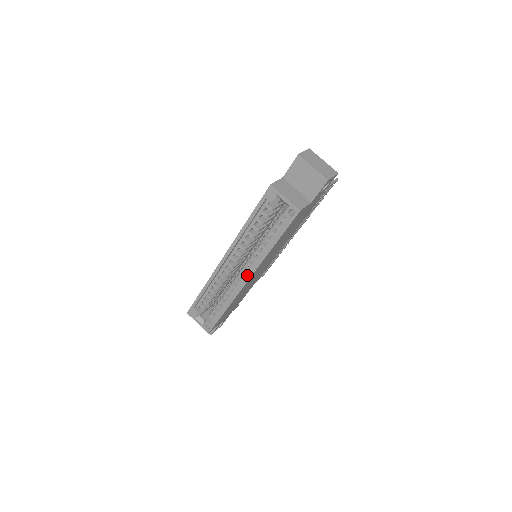
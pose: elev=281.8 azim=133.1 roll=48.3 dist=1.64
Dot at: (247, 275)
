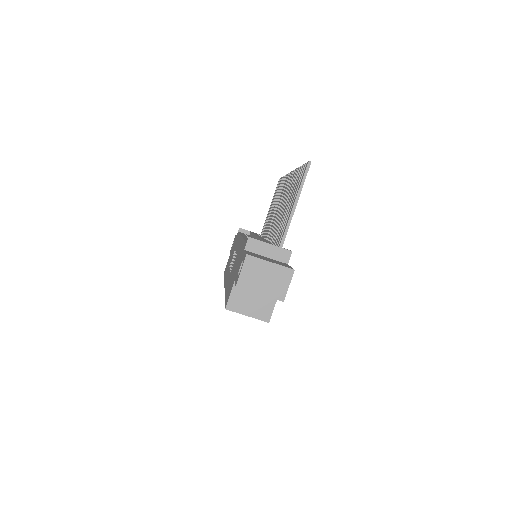
Dot at: occluded
